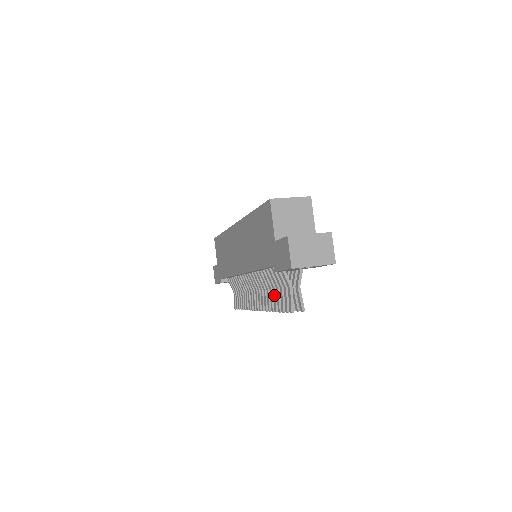
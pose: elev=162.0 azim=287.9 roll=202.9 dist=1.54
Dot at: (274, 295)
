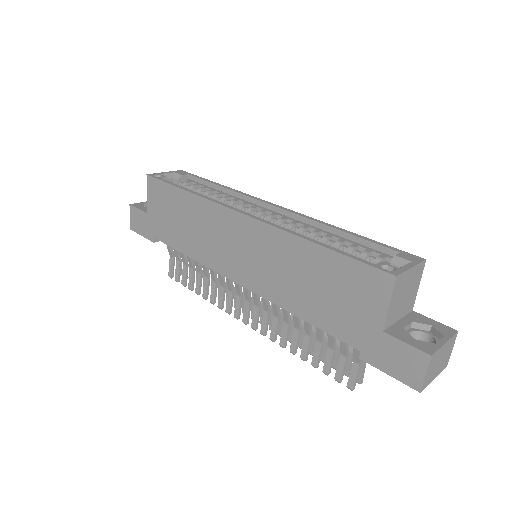
Dot at: (306, 342)
